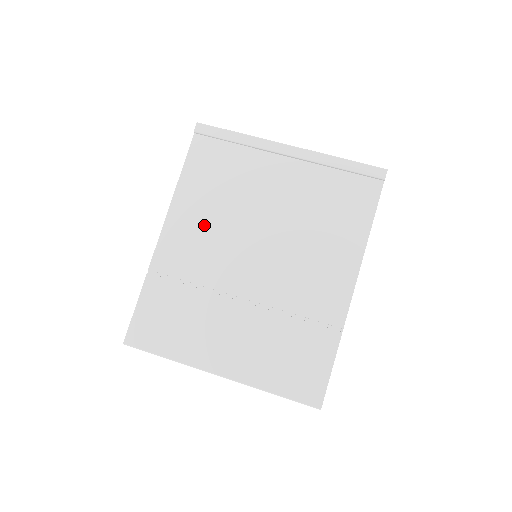
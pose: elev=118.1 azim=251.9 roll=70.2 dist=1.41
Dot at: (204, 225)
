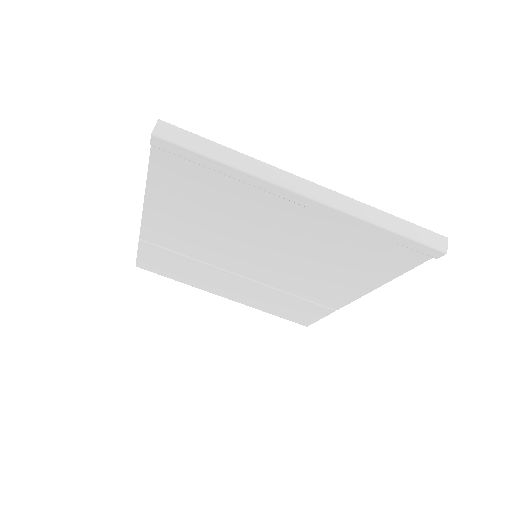
Dot at: (192, 228)
